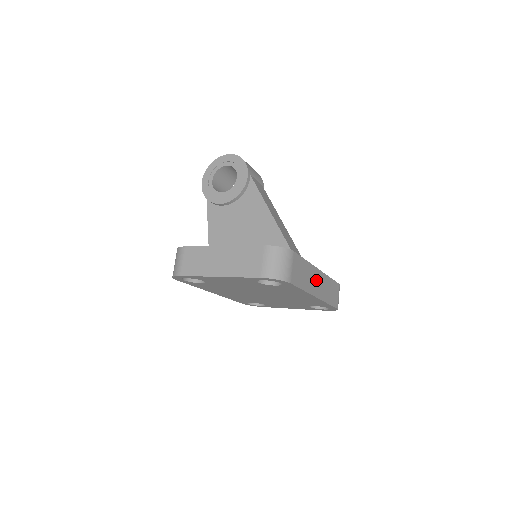
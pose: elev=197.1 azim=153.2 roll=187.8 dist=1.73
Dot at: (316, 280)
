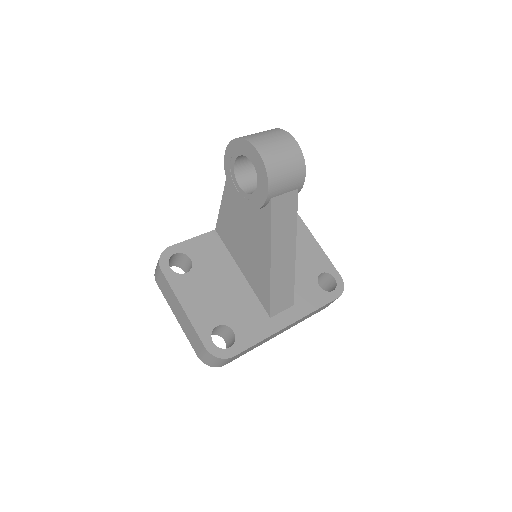
Dot at: (281, 331)
